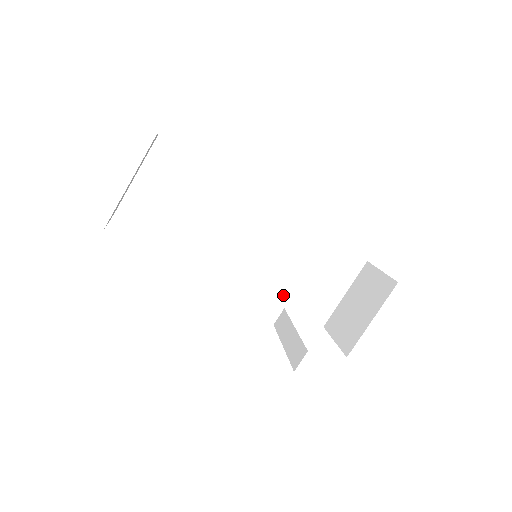
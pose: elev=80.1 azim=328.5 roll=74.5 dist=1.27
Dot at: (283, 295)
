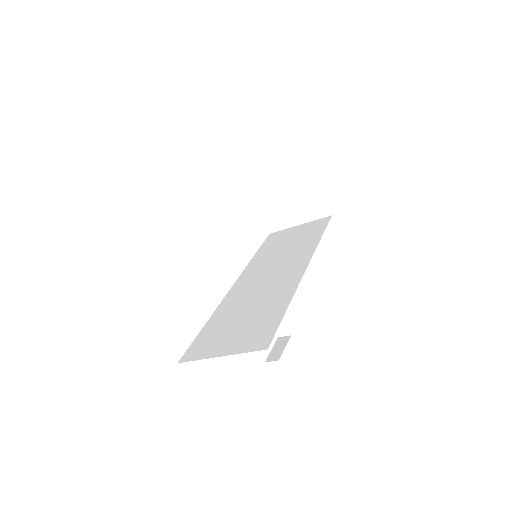
Dot at: occluded
